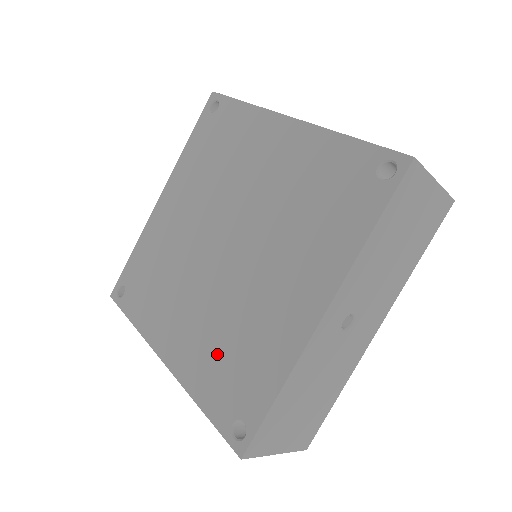
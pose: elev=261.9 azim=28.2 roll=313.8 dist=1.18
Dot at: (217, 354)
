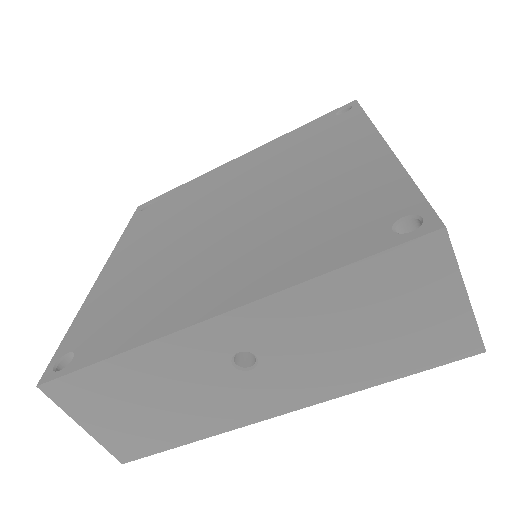
Dot at: (127, 291)
